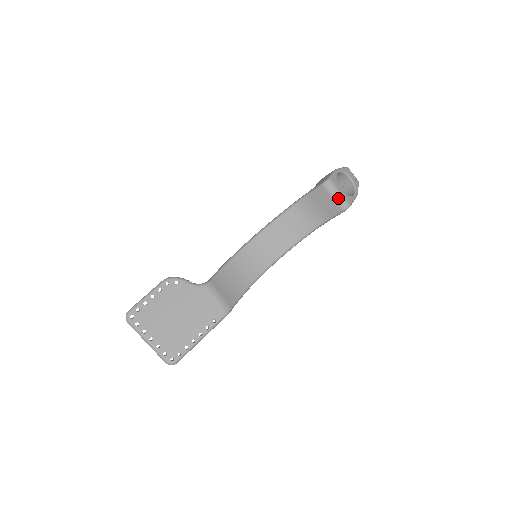
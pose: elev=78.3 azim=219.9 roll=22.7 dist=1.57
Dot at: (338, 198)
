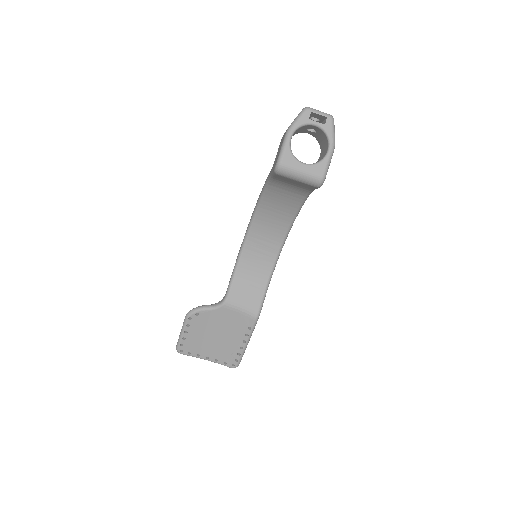
Dot at: (303, 179)
